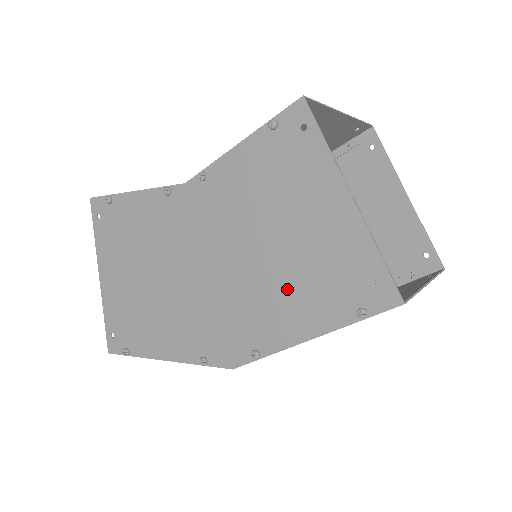
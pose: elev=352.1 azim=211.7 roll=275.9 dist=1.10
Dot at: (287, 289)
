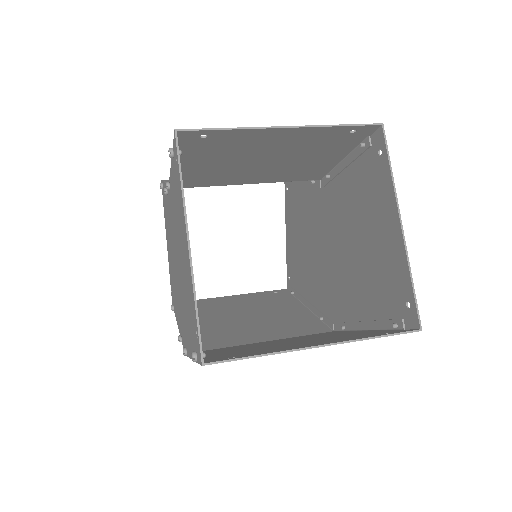
Dot at: (186, 307)
